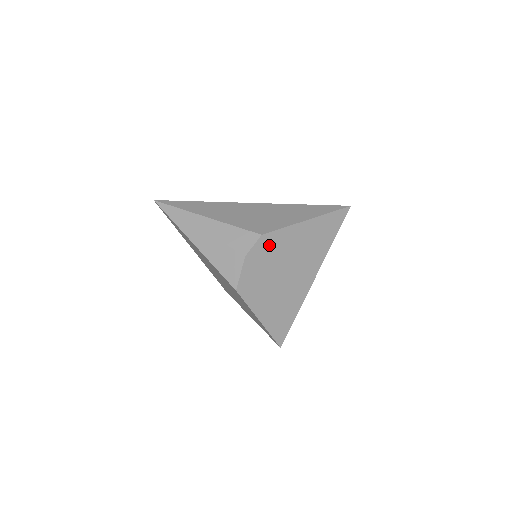
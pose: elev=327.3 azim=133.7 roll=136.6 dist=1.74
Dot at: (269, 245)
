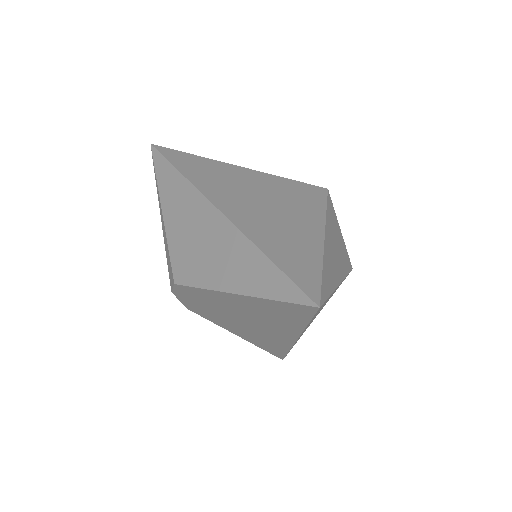
Dot at: (194, 294)
